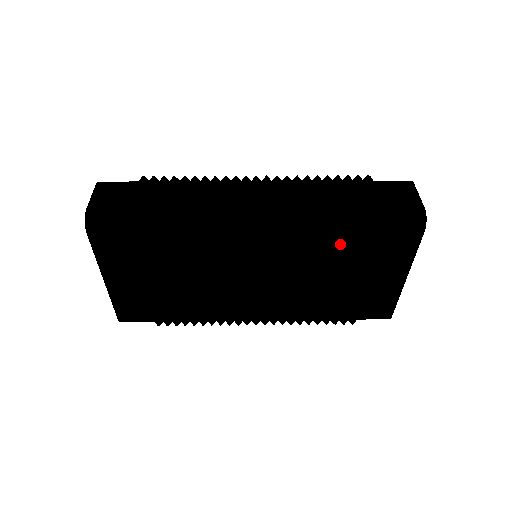
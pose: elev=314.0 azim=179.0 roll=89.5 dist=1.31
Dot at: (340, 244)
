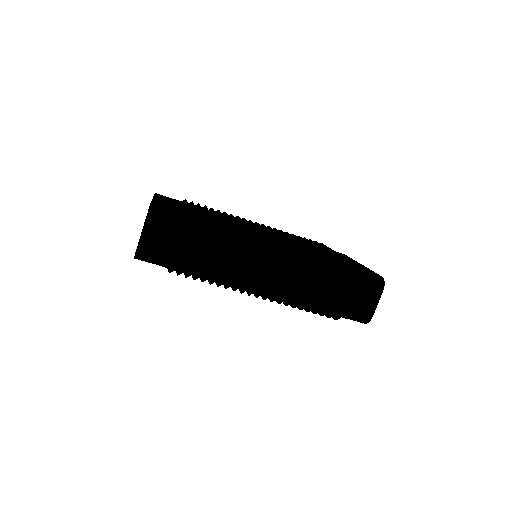
Dot at: occluded
